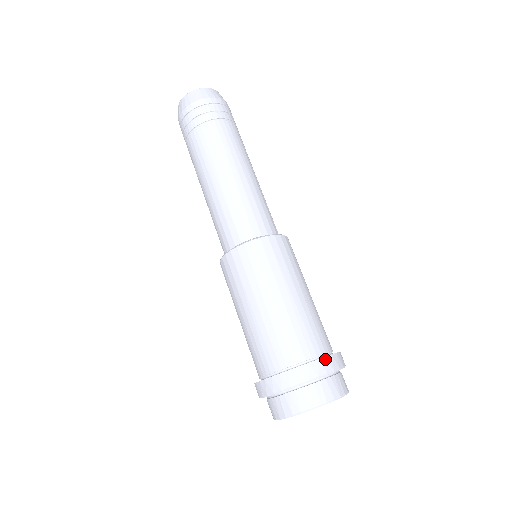
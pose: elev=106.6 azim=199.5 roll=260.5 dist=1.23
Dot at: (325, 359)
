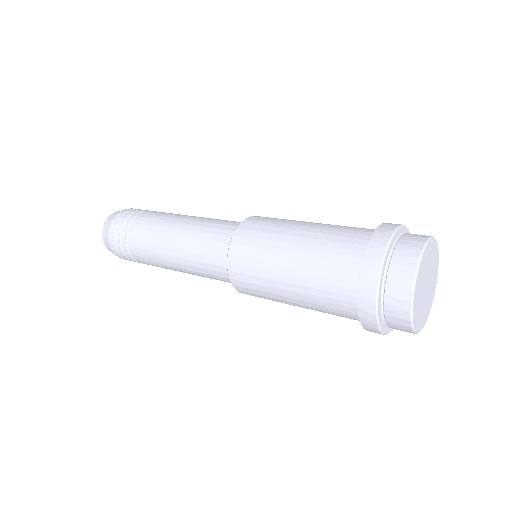
Dot at: occluded
